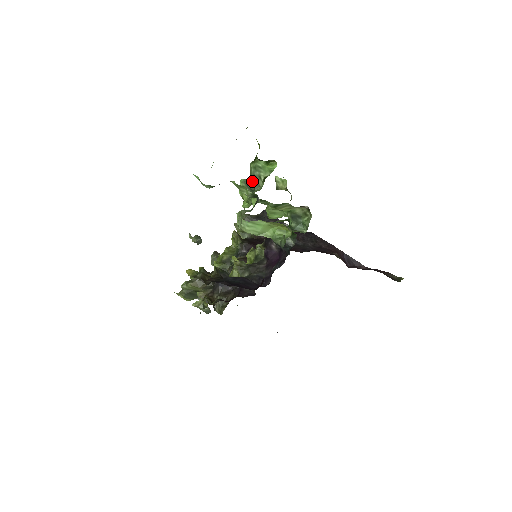
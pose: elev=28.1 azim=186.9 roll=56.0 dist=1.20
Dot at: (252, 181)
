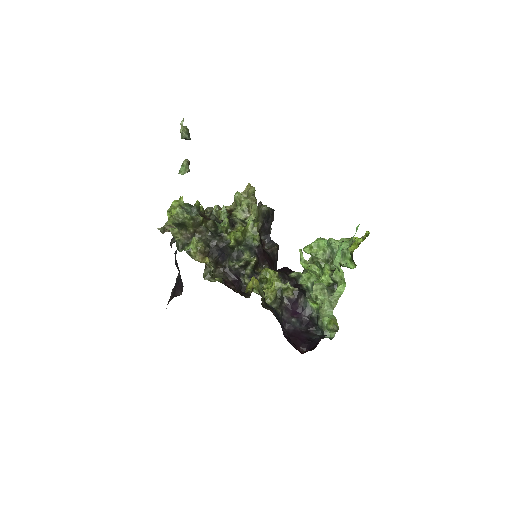
Dot at: occluded
